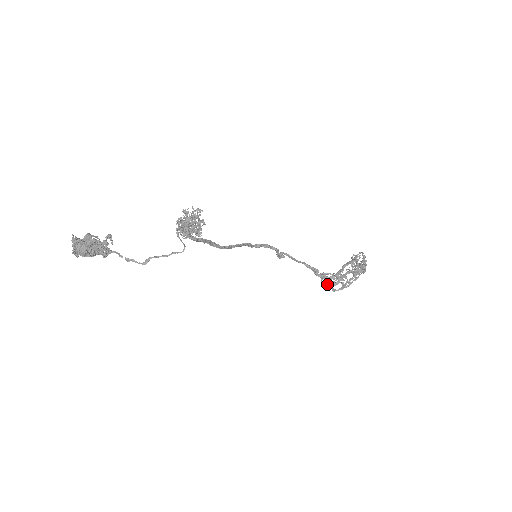
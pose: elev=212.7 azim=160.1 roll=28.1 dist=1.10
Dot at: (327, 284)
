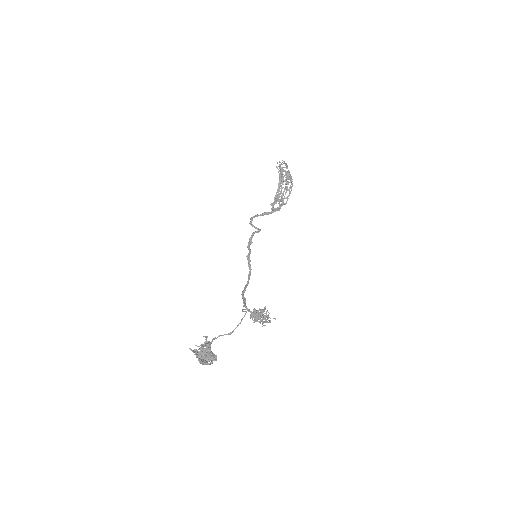
Dot at: occluded
